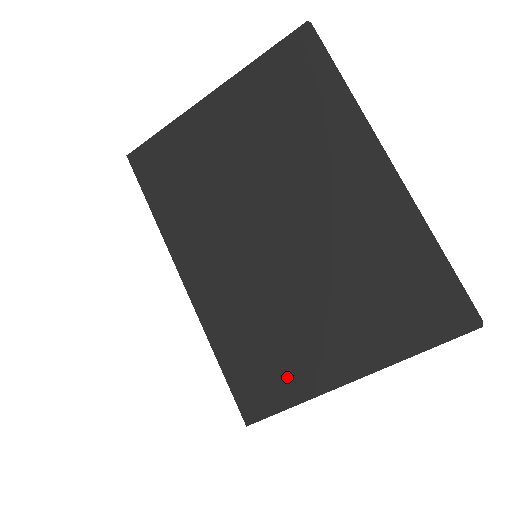
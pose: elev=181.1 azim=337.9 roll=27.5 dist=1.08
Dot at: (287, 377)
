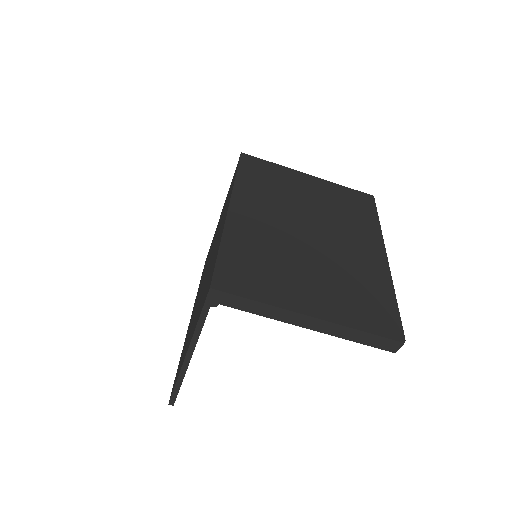
Dot at: (265, 286)
